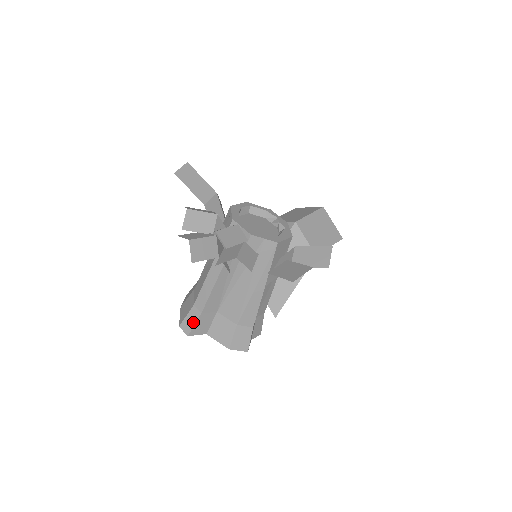
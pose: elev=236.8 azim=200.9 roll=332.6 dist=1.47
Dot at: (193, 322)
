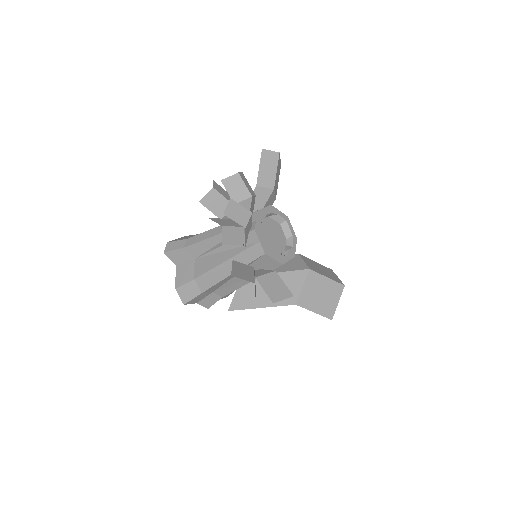
Dot at: (175, 248)
